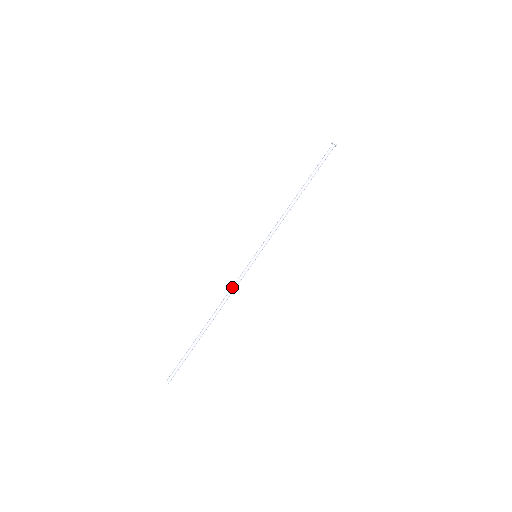
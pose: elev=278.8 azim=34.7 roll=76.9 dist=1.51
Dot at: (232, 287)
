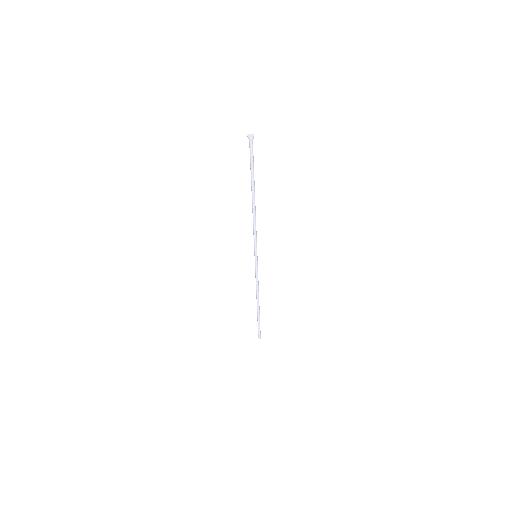
Dot at: occluded
